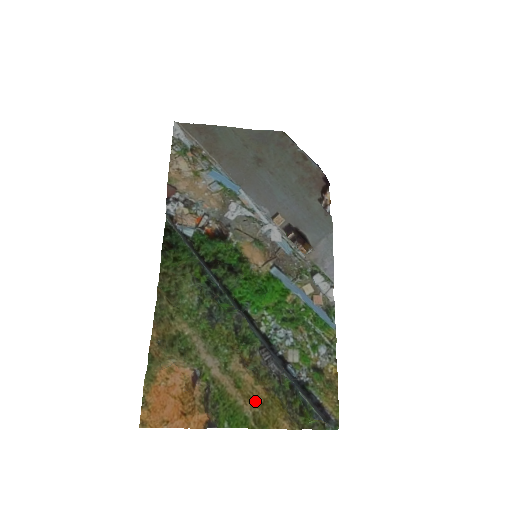
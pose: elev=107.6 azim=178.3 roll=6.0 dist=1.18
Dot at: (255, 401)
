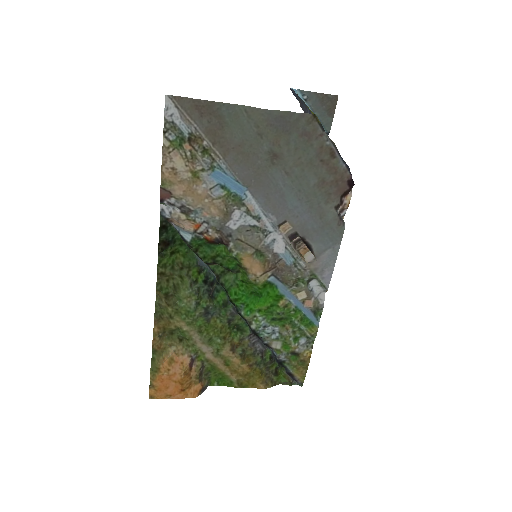
Dot at: (240, 373)
